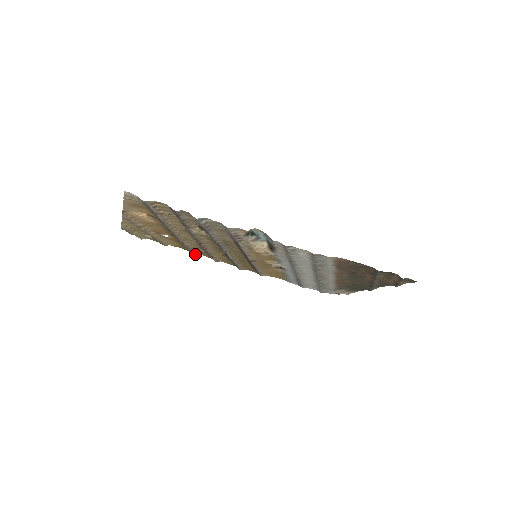
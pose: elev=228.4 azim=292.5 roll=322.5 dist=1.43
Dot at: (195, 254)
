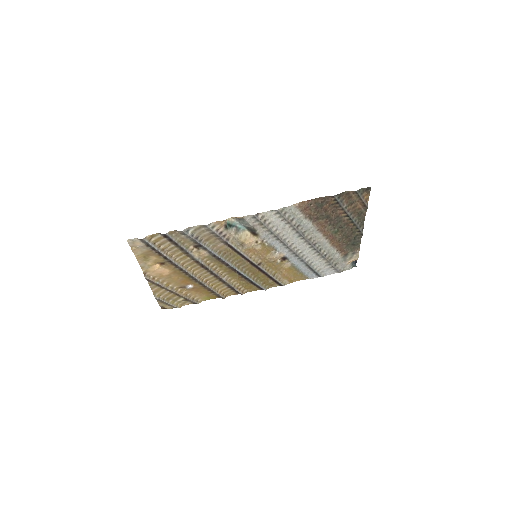
Dot at: (223, 296)
